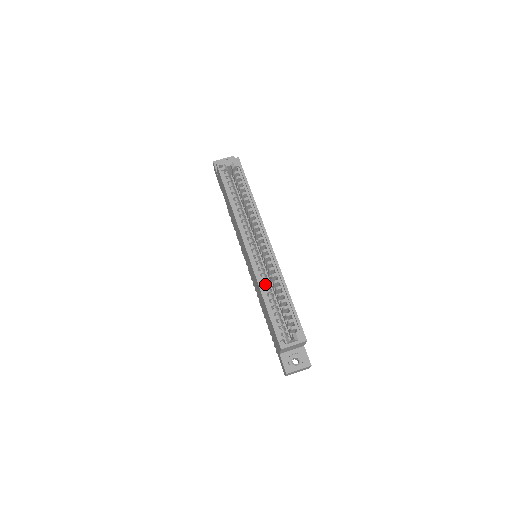
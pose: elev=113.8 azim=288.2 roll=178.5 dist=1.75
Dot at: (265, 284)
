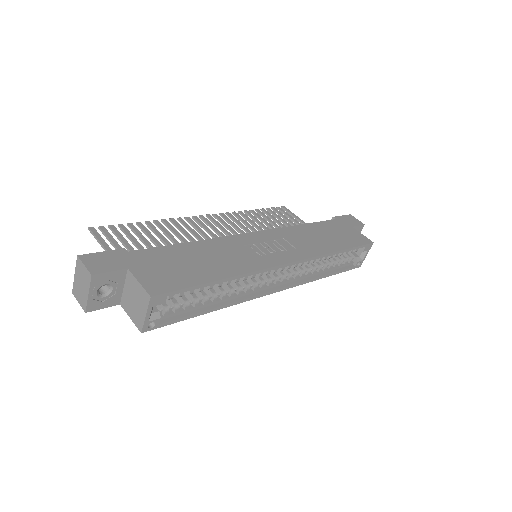
Dot at: (314, 272)
